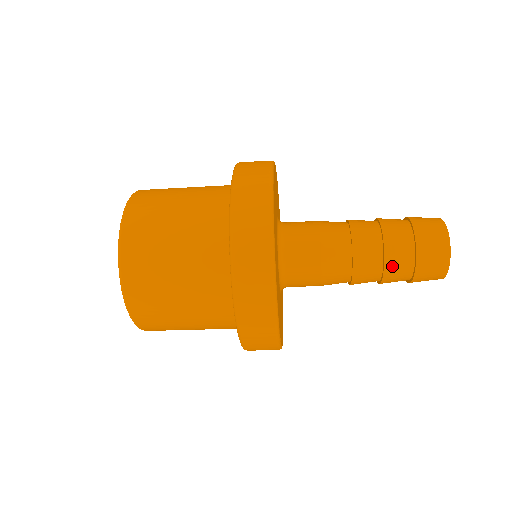
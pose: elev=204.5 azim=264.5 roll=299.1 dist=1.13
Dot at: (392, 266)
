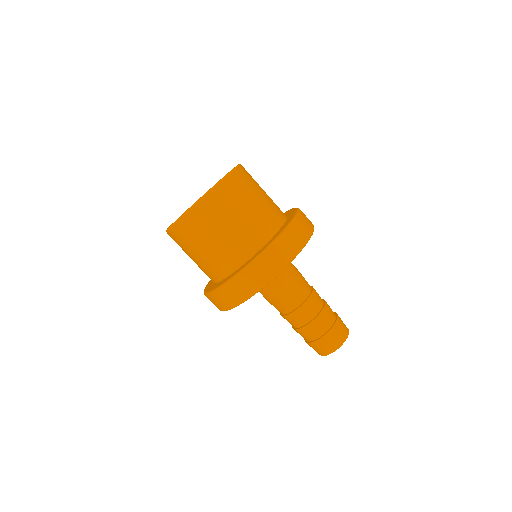
Dot at: (325, 313)
